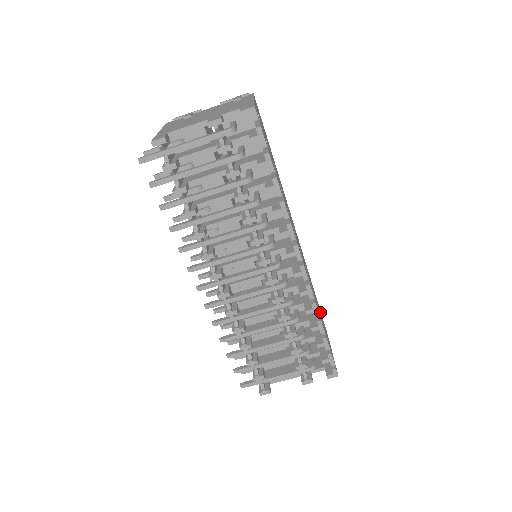
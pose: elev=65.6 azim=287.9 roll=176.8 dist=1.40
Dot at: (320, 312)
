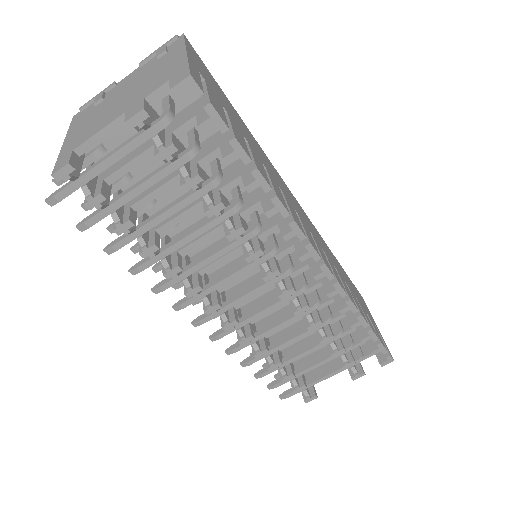
Dot at: (352, 286)
